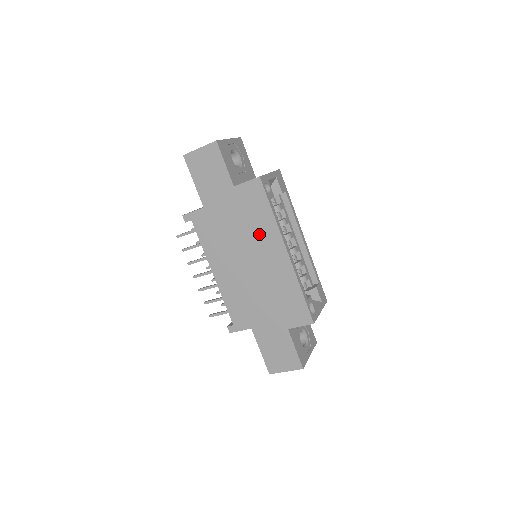
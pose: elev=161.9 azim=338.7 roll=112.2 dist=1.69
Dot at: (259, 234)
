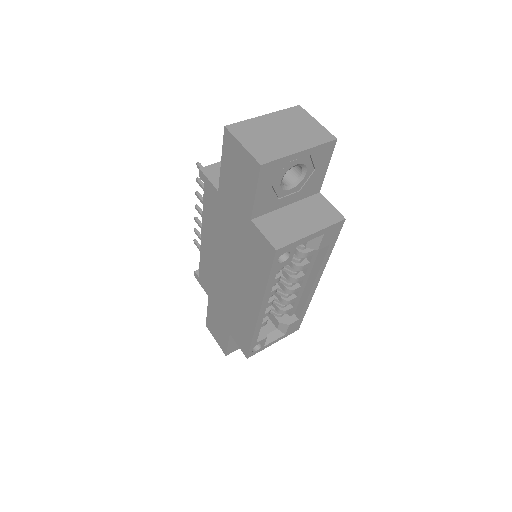
Dot at: (247, 274)
